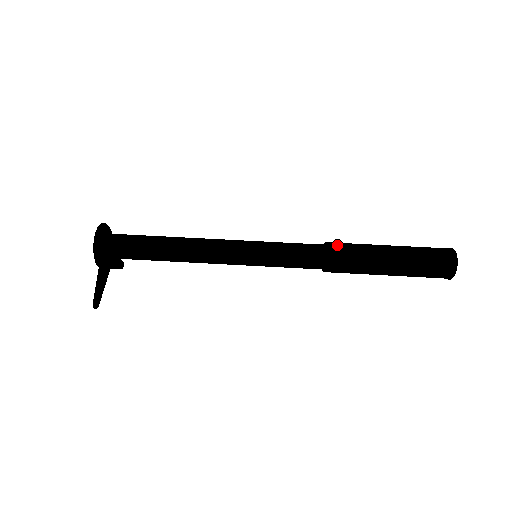
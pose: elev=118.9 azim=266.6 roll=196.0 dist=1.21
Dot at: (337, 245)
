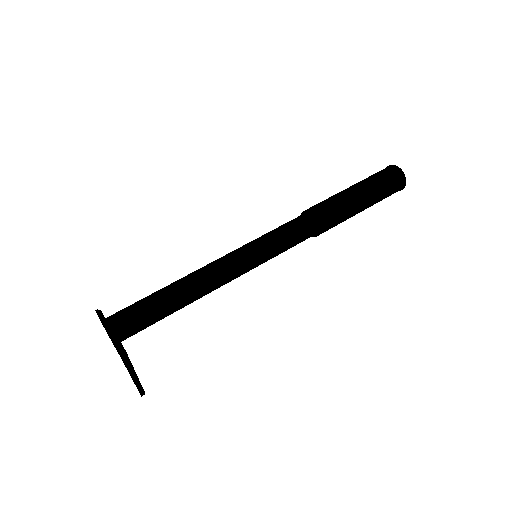
Dot at: (314, 207)
